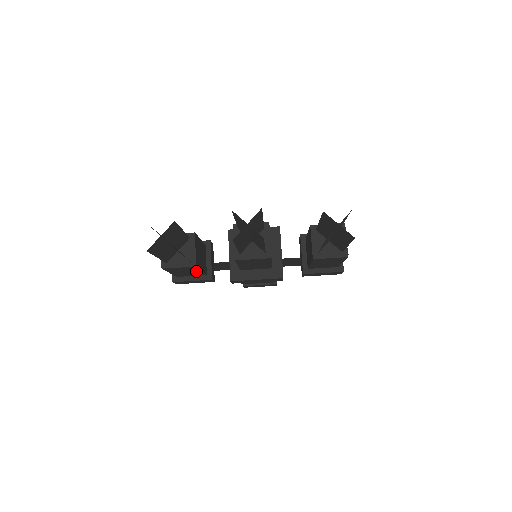
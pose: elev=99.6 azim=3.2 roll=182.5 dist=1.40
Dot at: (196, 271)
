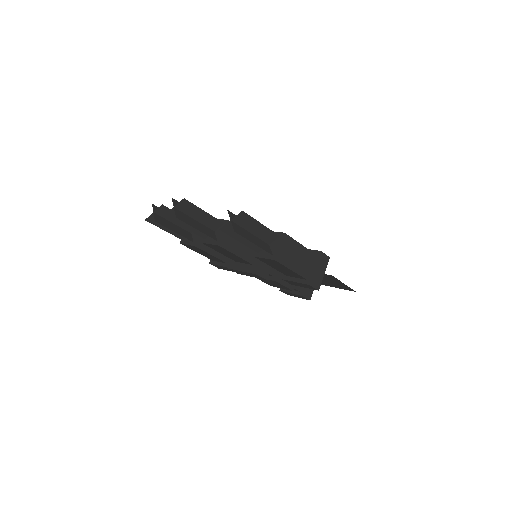
Dot at: (209, 254)
